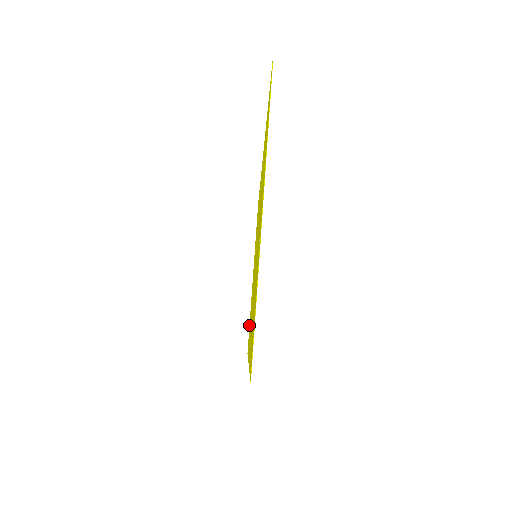
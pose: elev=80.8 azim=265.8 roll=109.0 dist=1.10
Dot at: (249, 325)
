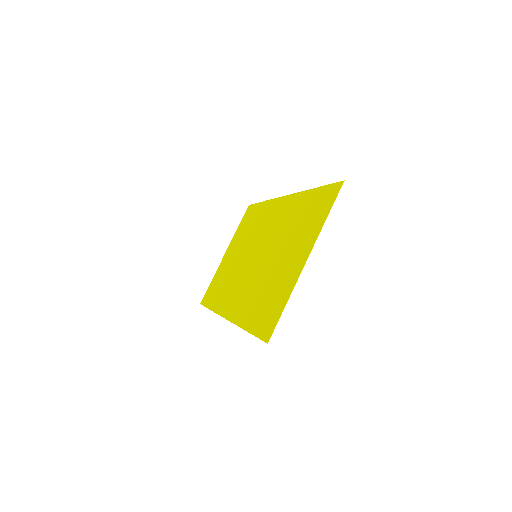
Dot at: (209, 285)
